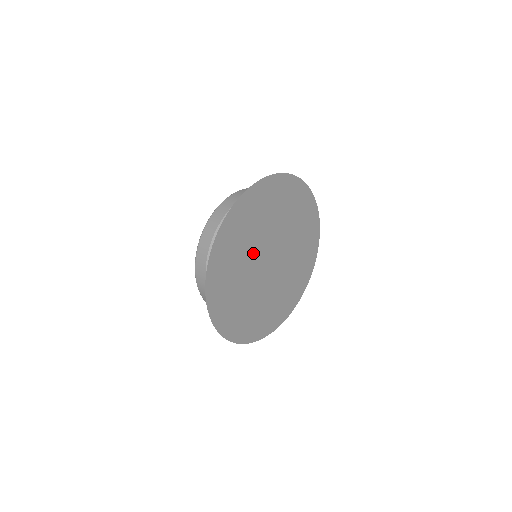
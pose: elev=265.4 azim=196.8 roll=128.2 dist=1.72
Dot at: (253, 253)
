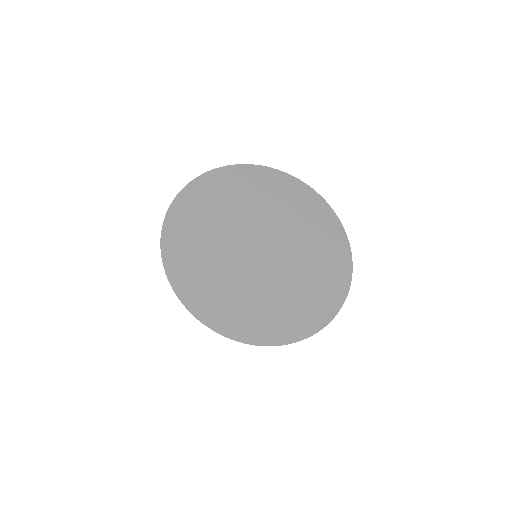
Dot at: (239, 222)
